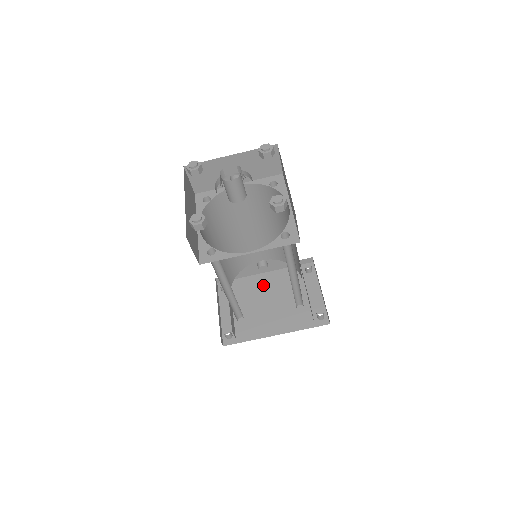
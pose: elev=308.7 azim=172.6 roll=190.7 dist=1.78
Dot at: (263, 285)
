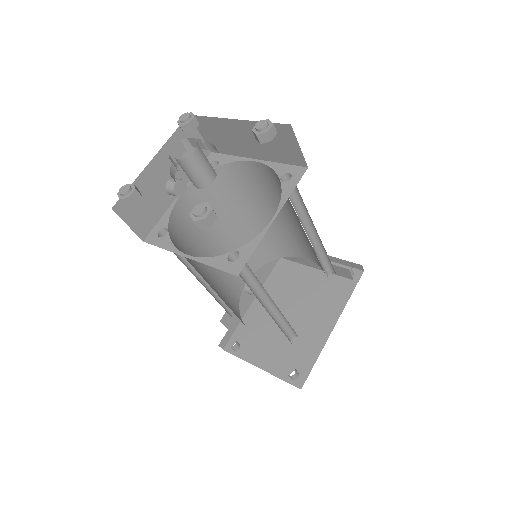
Dot at: occluded
